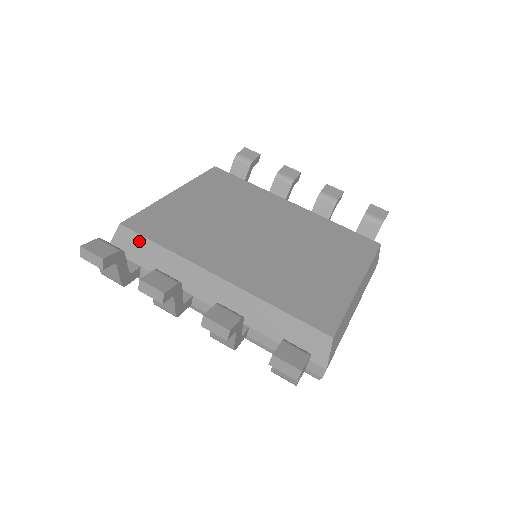
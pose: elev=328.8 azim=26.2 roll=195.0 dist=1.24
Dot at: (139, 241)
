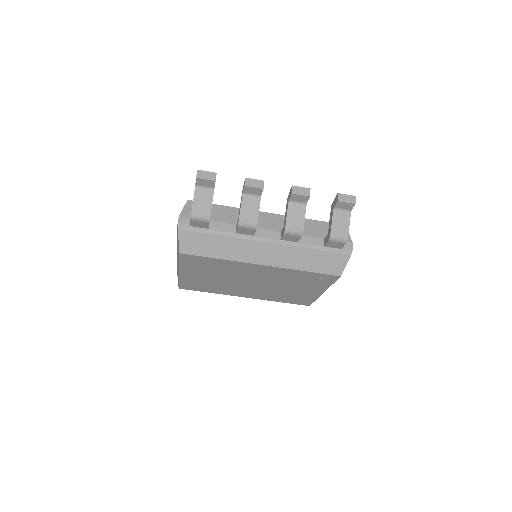
Dot at: occluded
